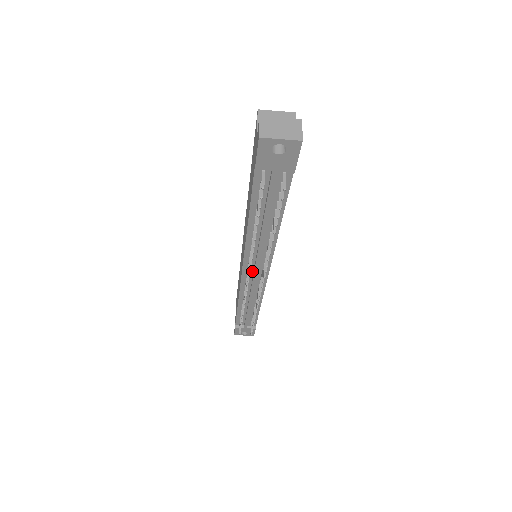
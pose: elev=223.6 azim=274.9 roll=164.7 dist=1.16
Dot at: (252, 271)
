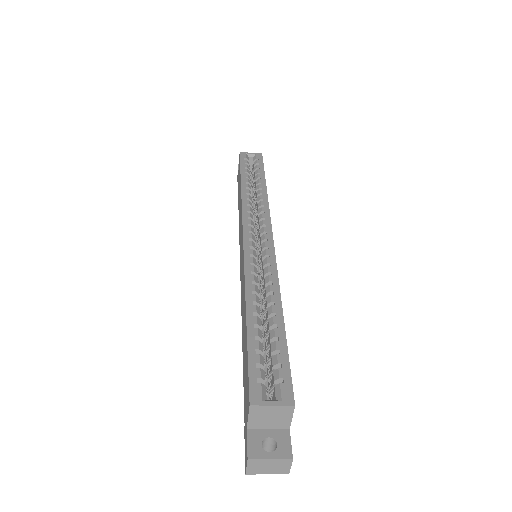
Dot at: occluded
